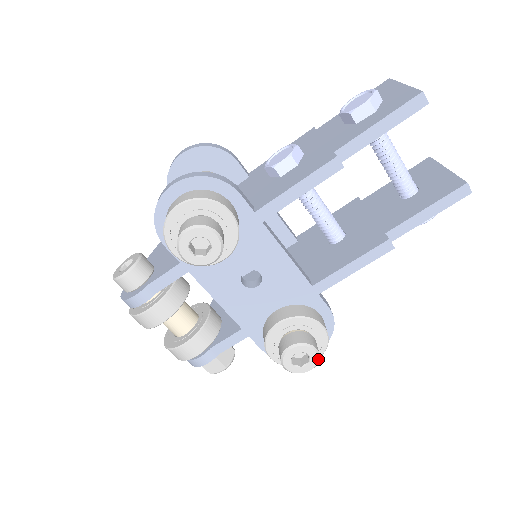
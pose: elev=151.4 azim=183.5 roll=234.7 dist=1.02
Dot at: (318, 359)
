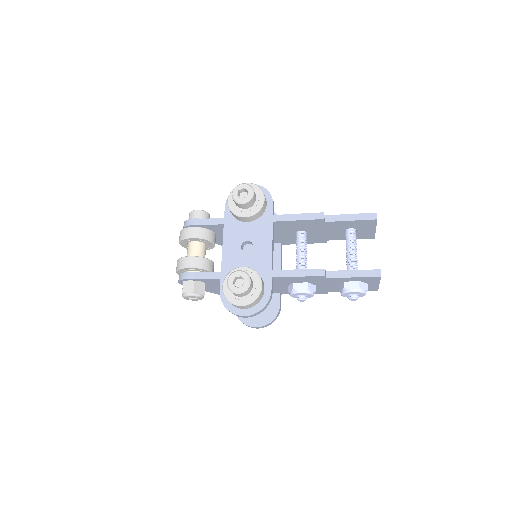
Dot at: (247, 288)
